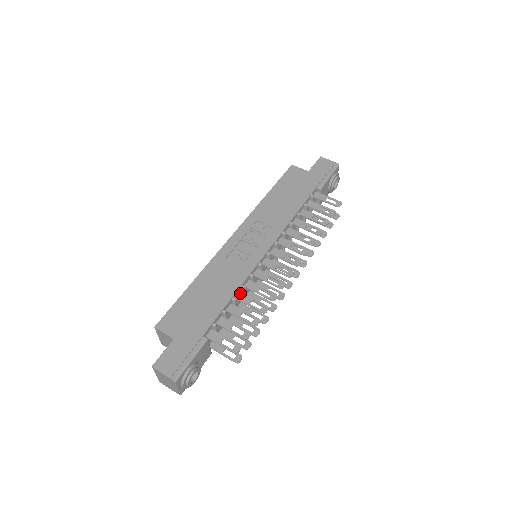
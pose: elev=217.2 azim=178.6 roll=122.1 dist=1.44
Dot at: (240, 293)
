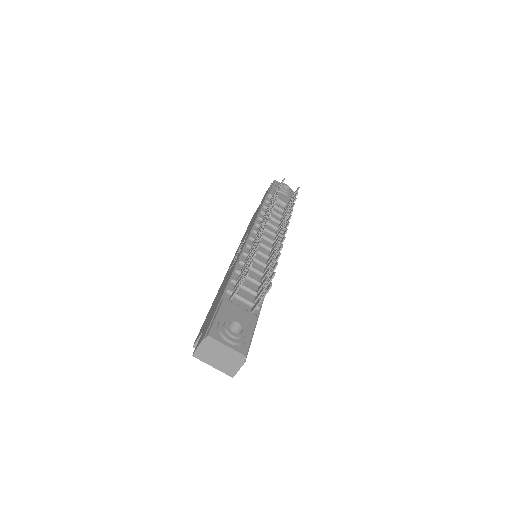
Dot at: occluded
